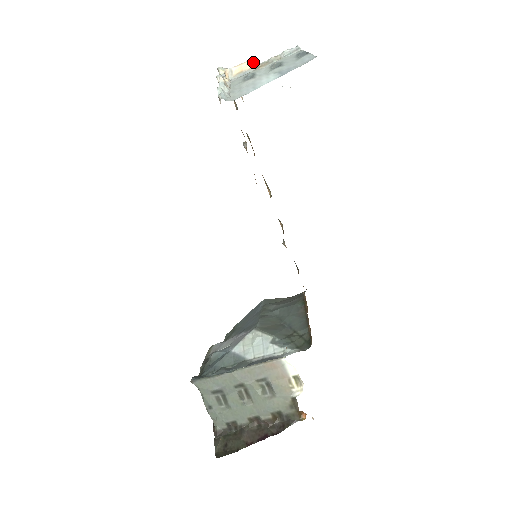
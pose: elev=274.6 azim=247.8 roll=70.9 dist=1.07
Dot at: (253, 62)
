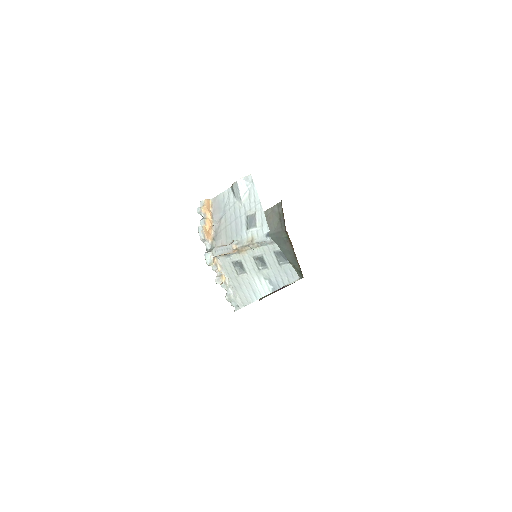
Dot at: (234, 251)
